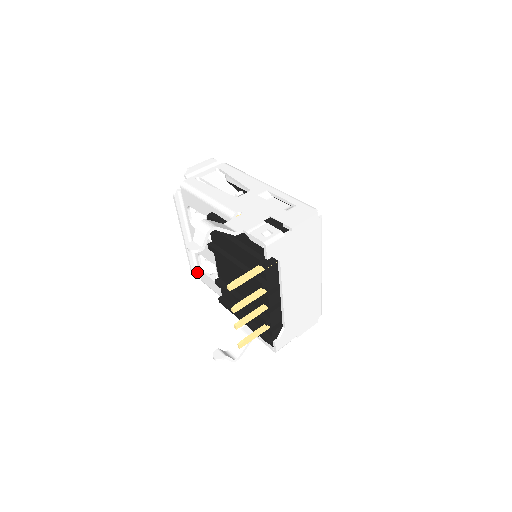
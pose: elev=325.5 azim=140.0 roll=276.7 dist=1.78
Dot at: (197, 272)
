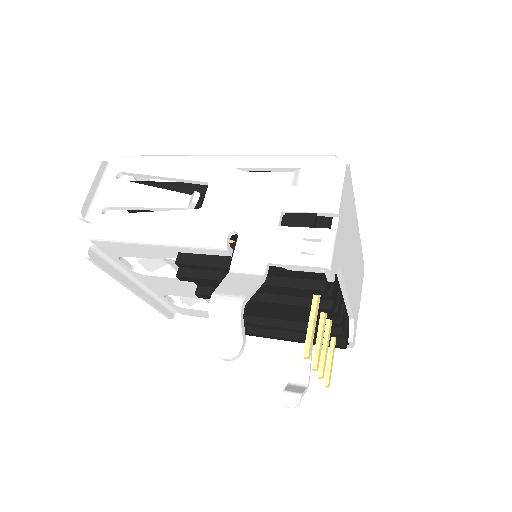
Dot at: (171, 311)
